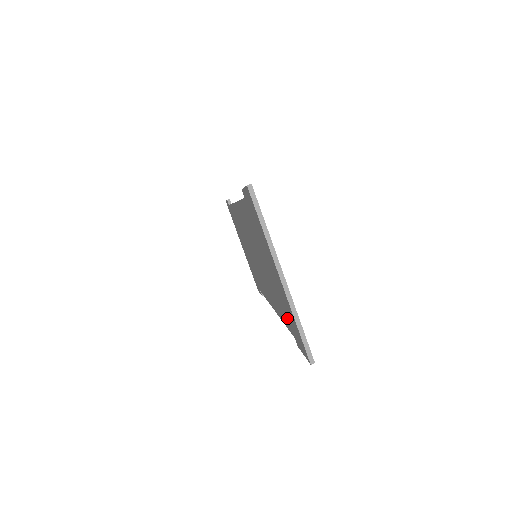
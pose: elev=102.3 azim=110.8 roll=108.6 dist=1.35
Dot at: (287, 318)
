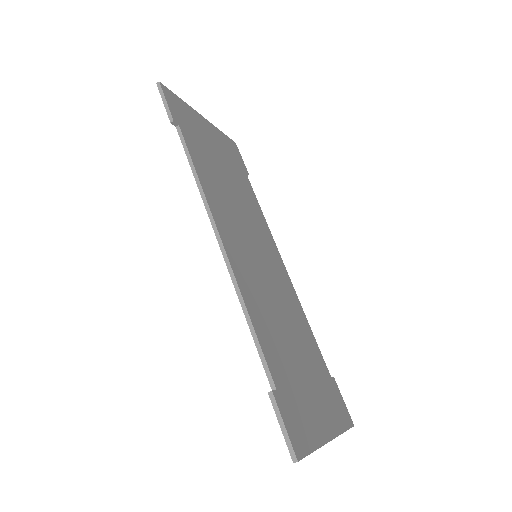
Dot at: occluded
